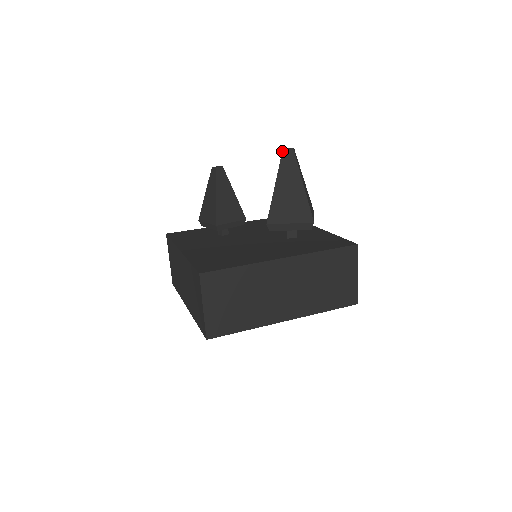
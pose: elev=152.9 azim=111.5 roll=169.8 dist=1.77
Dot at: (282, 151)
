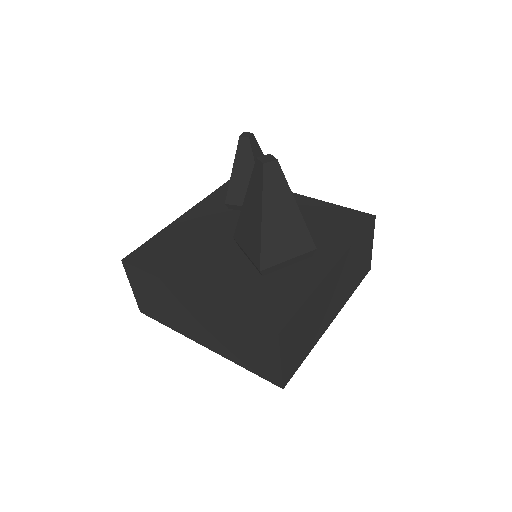
Dot at: occluded
